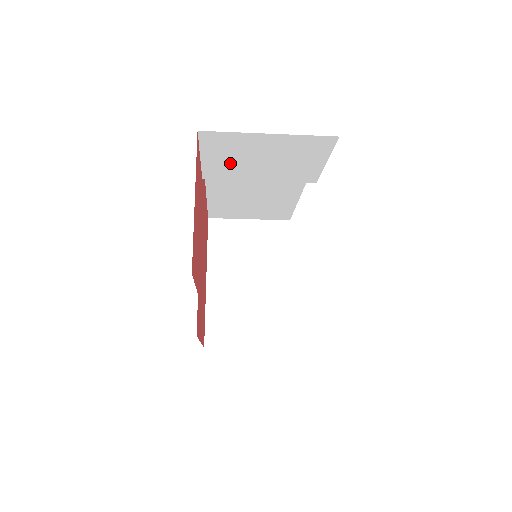
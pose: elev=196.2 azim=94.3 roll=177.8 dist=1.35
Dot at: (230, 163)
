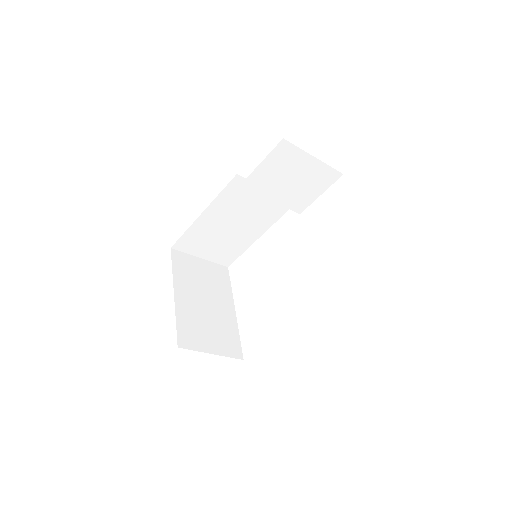
Dot at: (271, 175)
